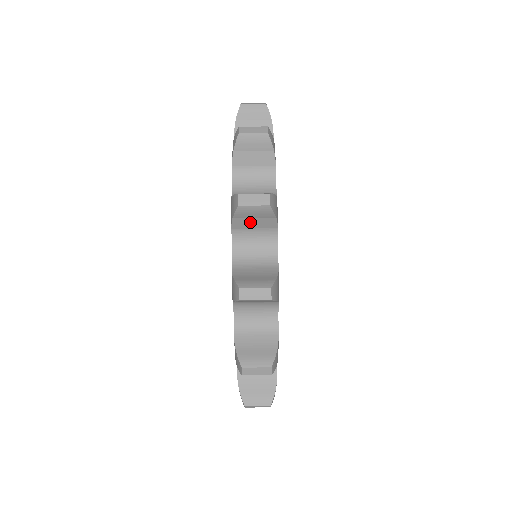
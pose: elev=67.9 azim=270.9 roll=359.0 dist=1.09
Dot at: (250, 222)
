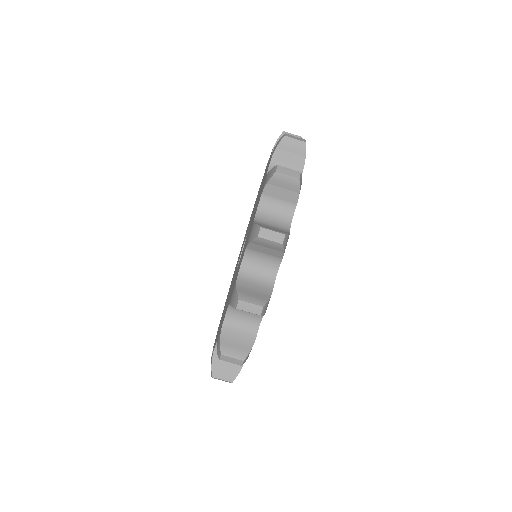
Dot at: occluded
